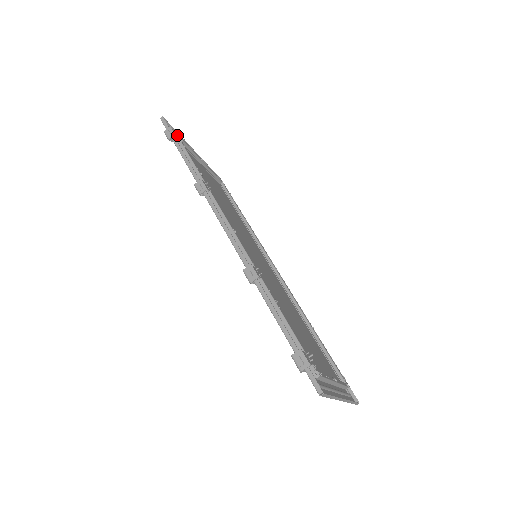
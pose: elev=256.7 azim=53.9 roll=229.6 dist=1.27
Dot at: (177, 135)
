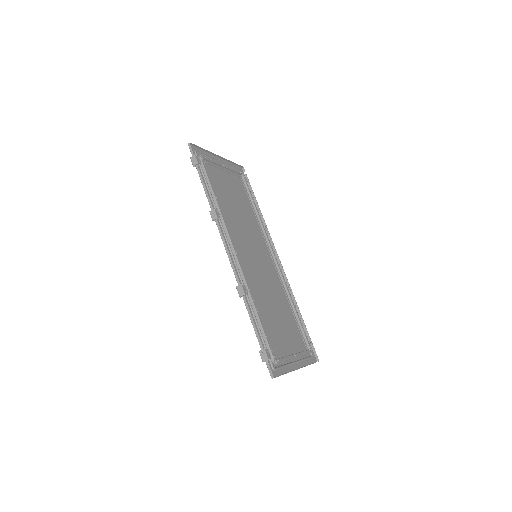
Dot at: (201, 158)
